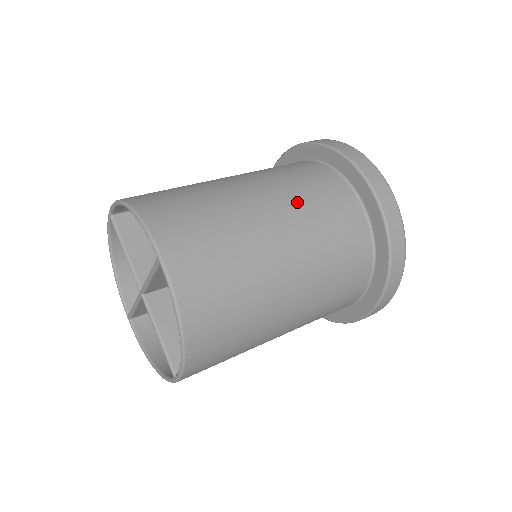
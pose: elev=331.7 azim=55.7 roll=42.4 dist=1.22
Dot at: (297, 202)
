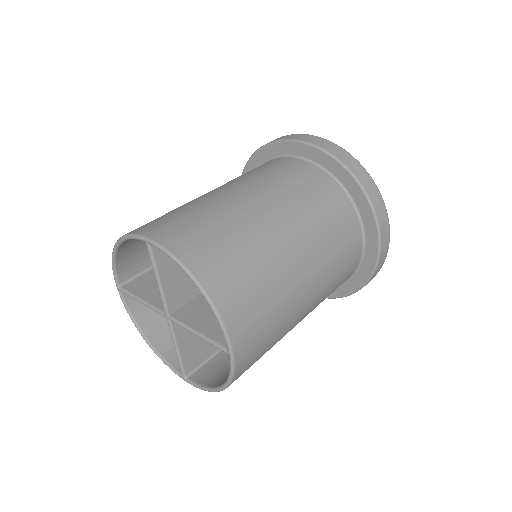
Dot at: (246, 178)
